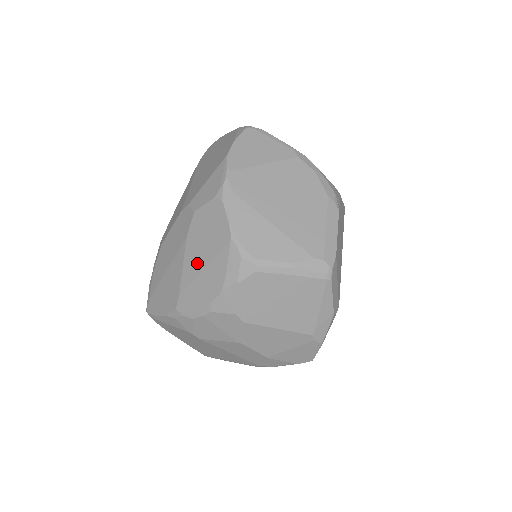
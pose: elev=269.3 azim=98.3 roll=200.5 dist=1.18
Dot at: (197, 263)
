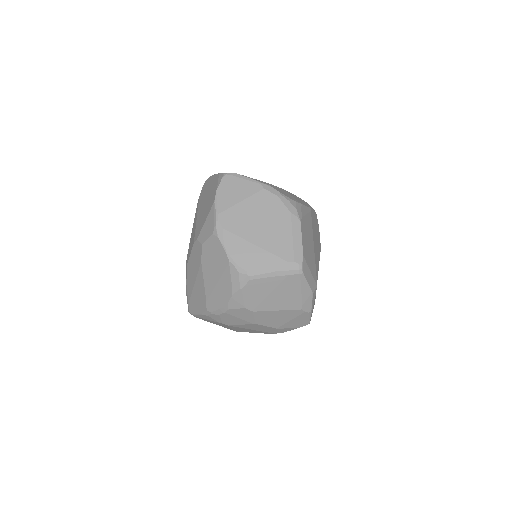
Dot at: (212, 279)
